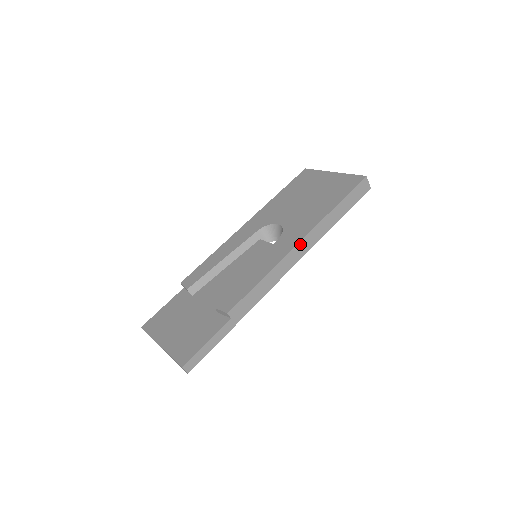
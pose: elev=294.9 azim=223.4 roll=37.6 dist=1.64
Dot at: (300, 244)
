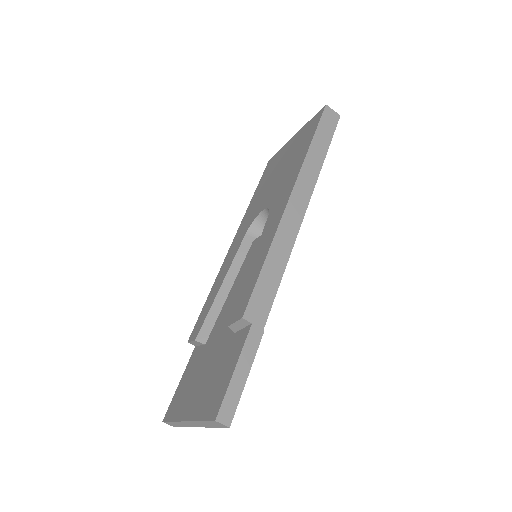
Dot at: (291, 200)
